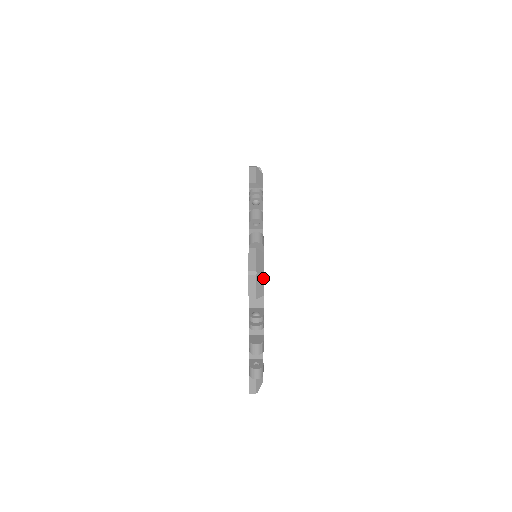
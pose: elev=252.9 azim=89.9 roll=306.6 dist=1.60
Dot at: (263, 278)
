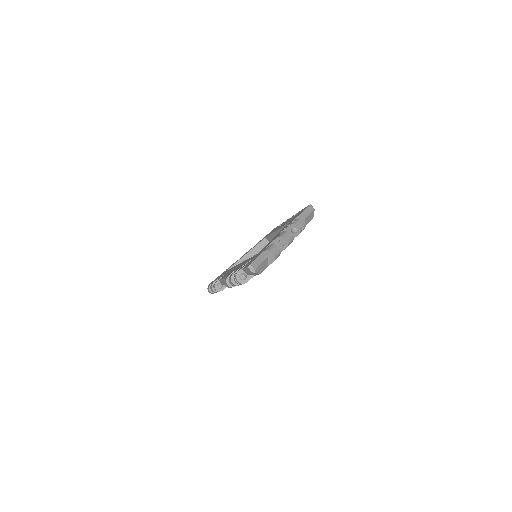
Dot at: (311, 219)
